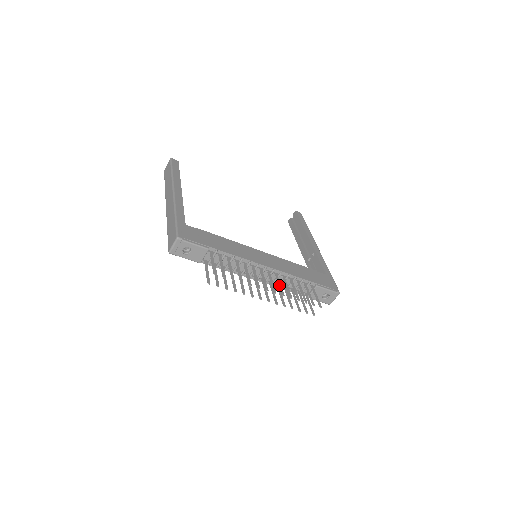
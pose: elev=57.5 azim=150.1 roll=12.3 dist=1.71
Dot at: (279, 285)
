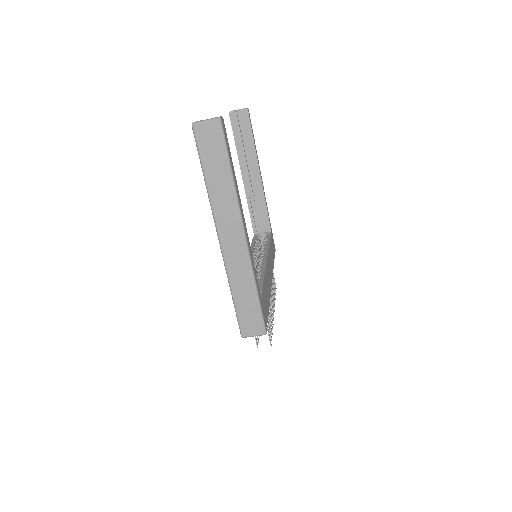
Dot at: (272, 295)
